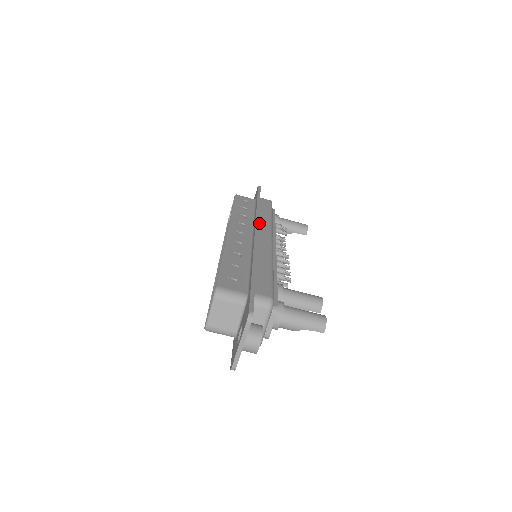
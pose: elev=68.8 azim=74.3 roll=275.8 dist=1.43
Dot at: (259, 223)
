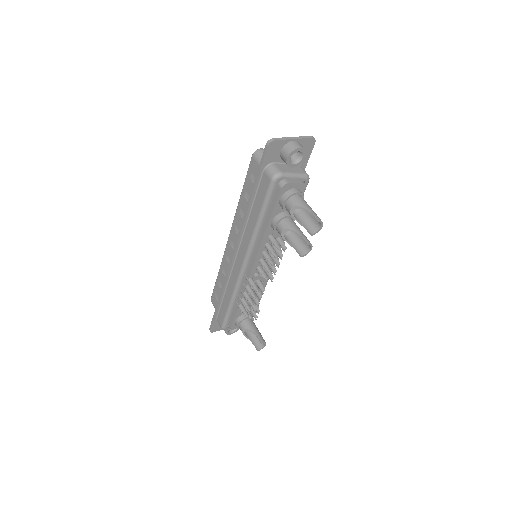
Dot at: occluded
